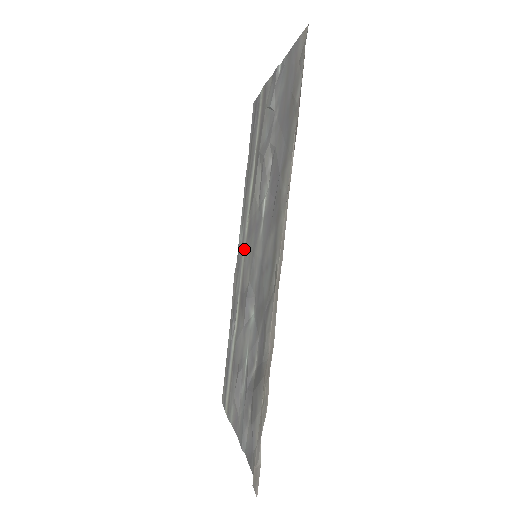
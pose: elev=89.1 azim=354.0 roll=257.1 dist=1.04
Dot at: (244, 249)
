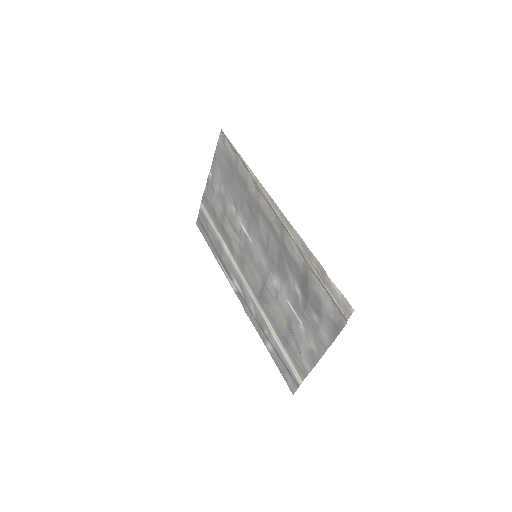
Dot at: (243, 278)
